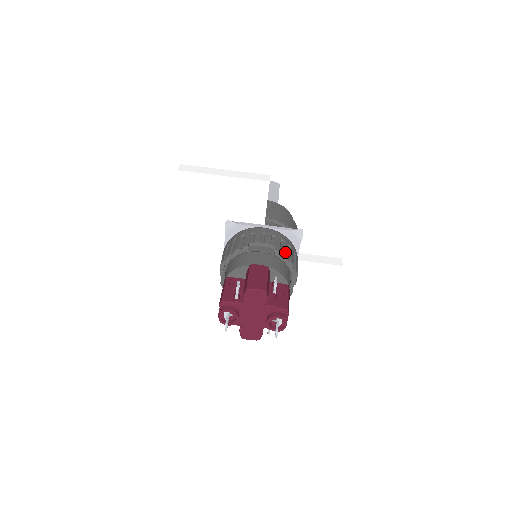
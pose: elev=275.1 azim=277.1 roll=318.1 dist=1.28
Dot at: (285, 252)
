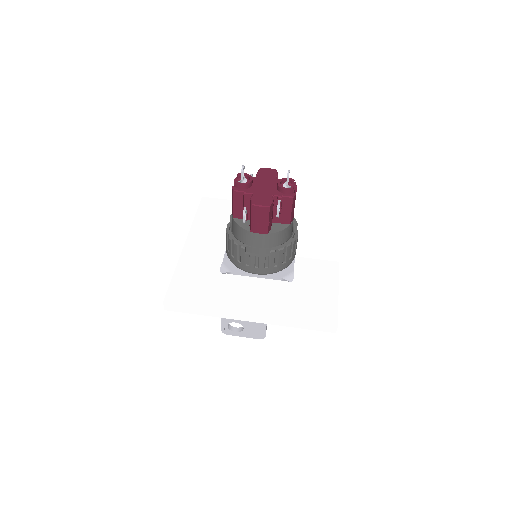
Dot at: occluded
